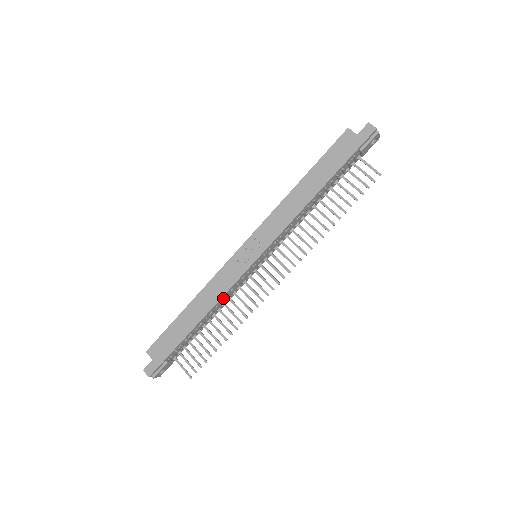
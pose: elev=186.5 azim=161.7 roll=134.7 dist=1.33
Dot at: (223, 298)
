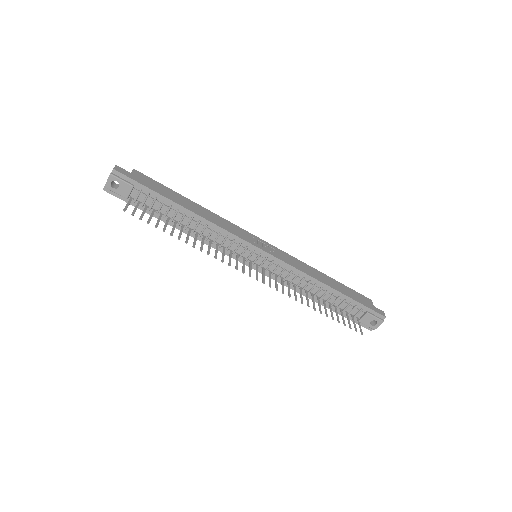
Dot at: (216, 230)
